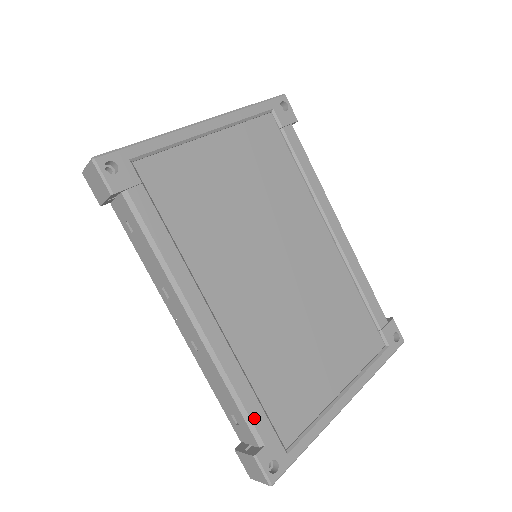
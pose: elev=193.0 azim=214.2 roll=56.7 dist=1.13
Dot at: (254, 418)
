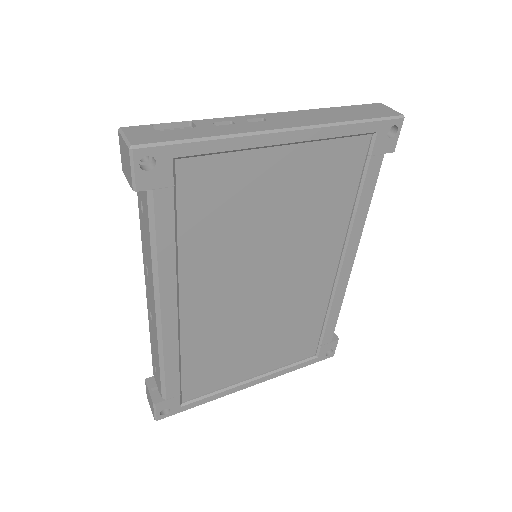
Dot at: (169, 383)
